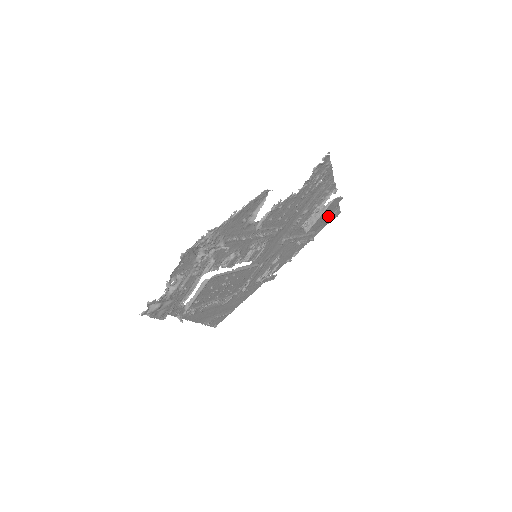
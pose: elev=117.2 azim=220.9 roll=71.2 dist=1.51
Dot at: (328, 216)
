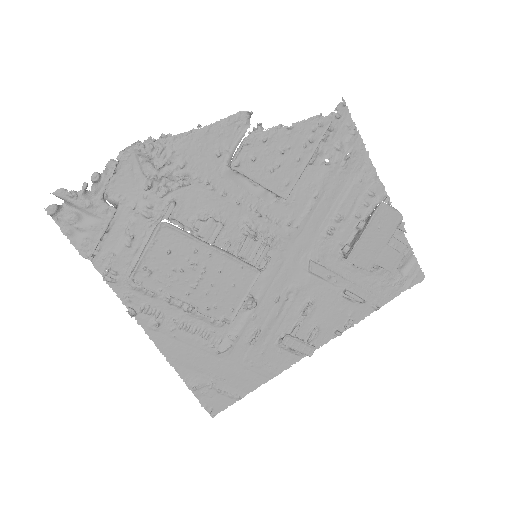
Dot at: (385, 248)
